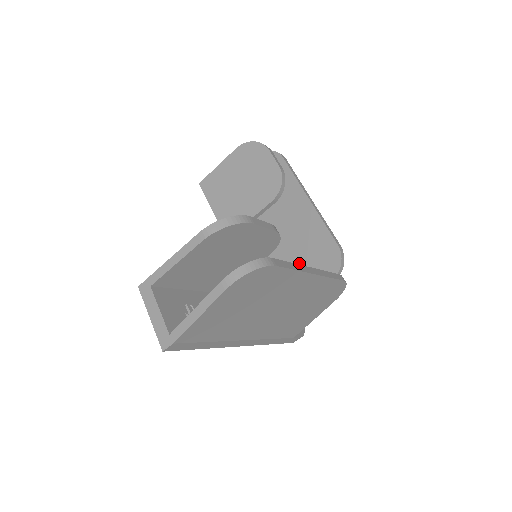
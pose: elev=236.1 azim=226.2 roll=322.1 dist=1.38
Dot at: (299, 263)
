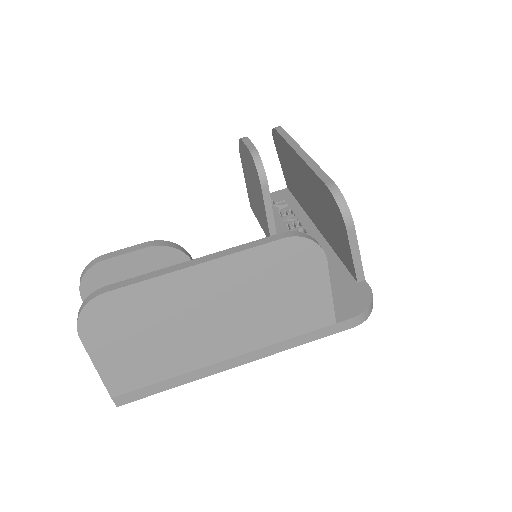
Dot at: (331, 227)
